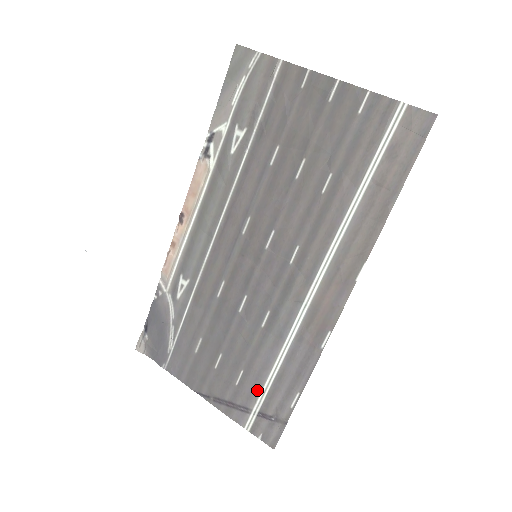
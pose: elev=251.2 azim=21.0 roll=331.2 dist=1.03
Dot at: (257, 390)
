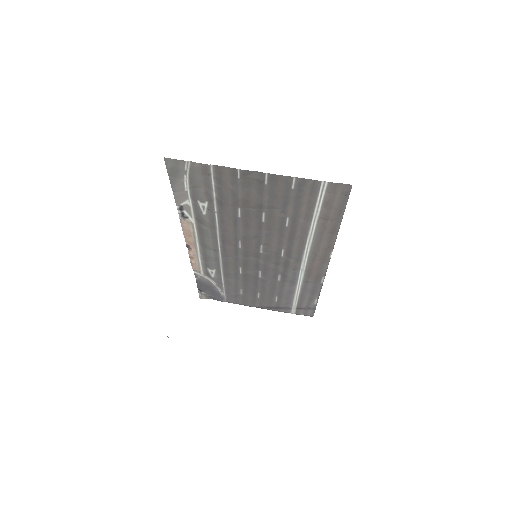
Dot at: (290, 302)
